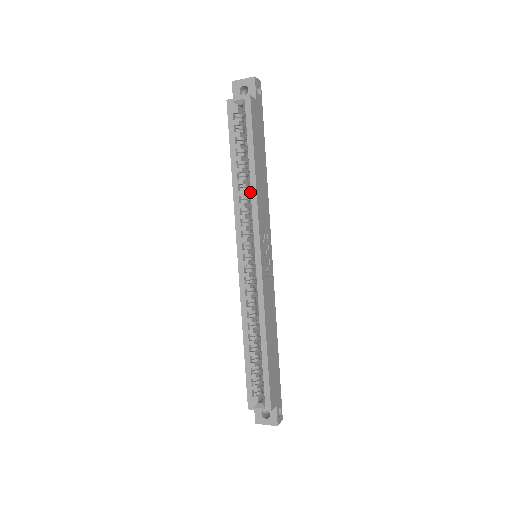
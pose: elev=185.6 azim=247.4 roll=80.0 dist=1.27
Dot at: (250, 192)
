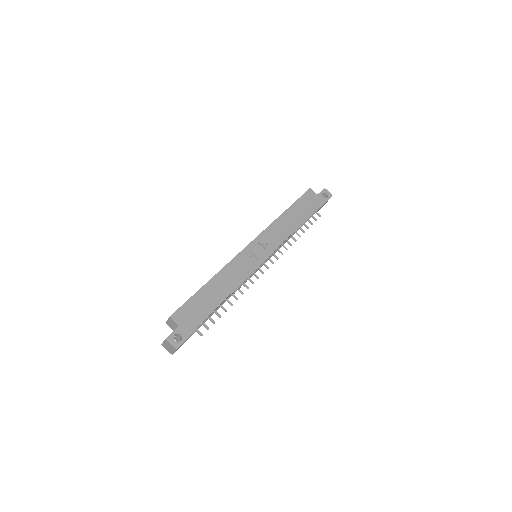
Dot at: occluded
